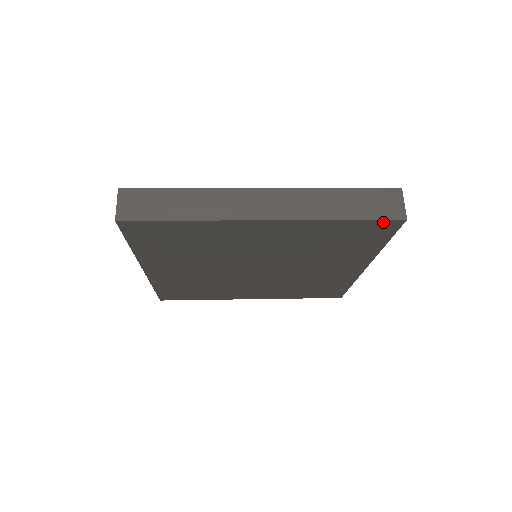
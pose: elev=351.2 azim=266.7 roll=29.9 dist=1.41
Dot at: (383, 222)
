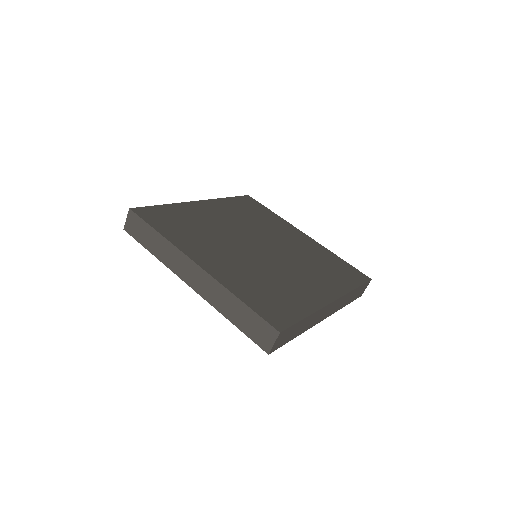
Dot at: occluded
